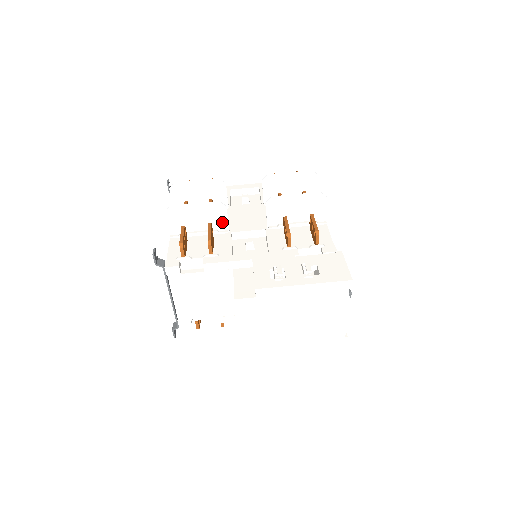
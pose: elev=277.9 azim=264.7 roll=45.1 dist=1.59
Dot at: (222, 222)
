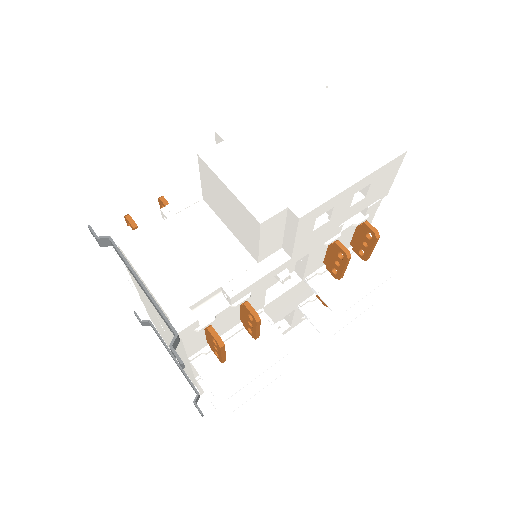
Dot at: occluded
